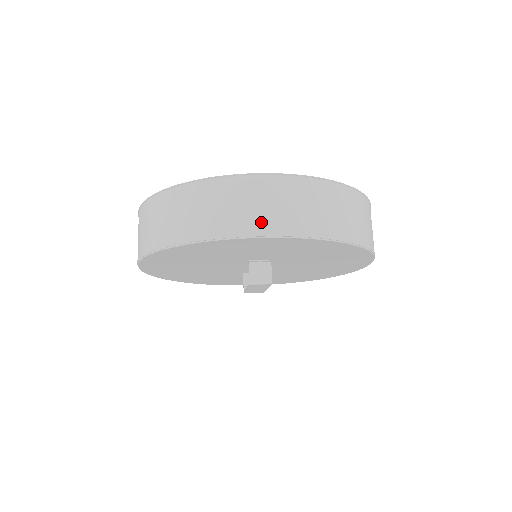
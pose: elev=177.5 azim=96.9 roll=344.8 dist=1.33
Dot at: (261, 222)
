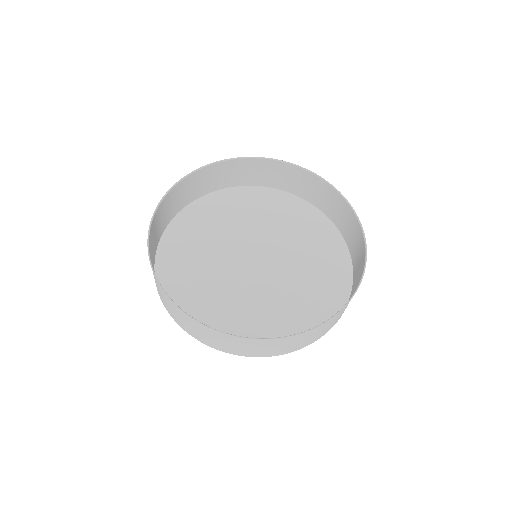
Dot at: occluded
